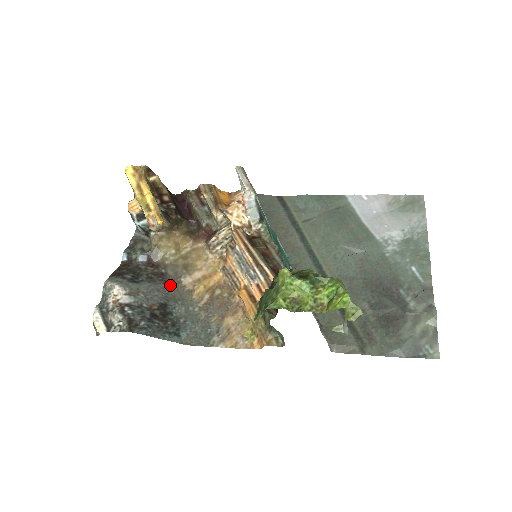
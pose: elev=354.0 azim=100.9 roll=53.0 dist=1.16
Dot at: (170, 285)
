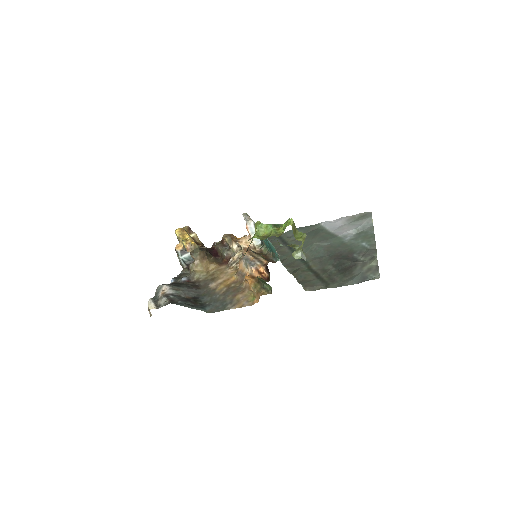
Dot at: (201, 290)
